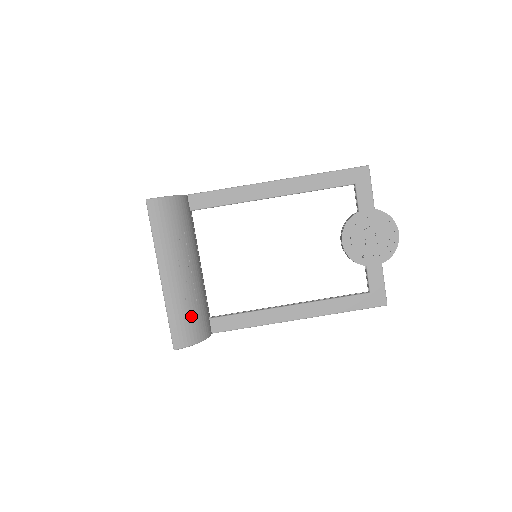
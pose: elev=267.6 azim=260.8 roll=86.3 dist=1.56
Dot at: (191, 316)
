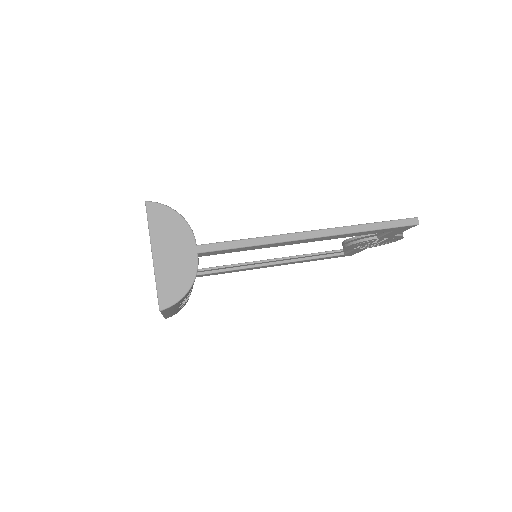
Dot at: occluded
